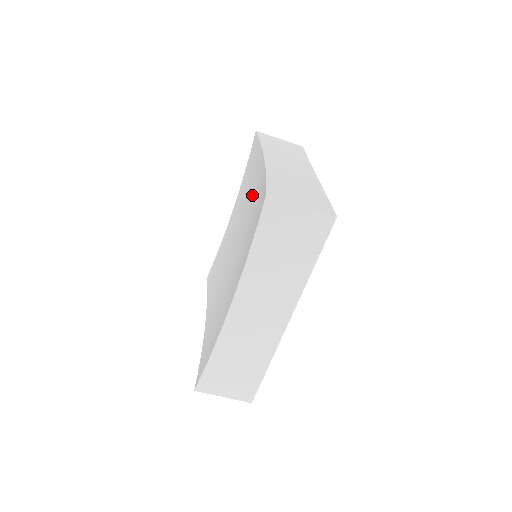
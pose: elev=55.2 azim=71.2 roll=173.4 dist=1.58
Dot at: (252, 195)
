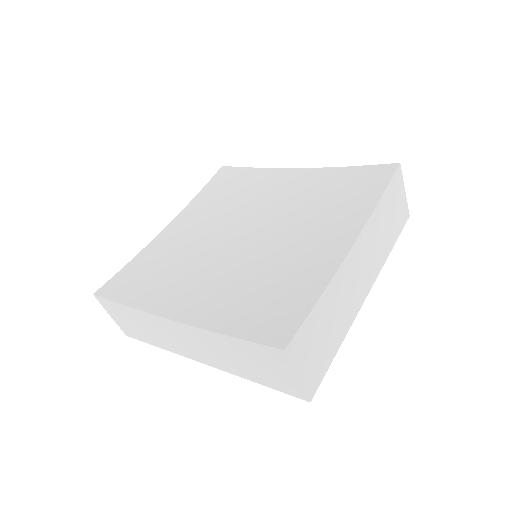
Dot at: (309, 238)
